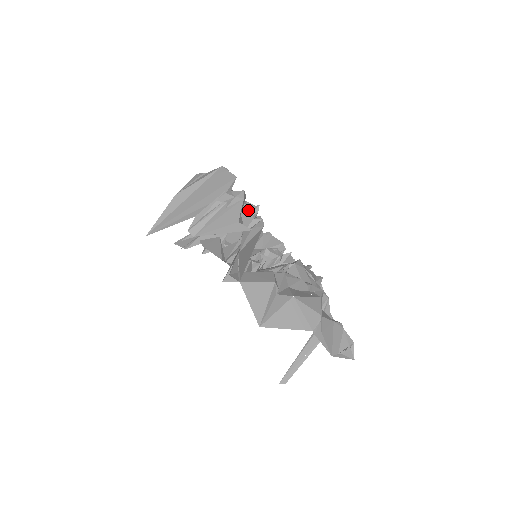
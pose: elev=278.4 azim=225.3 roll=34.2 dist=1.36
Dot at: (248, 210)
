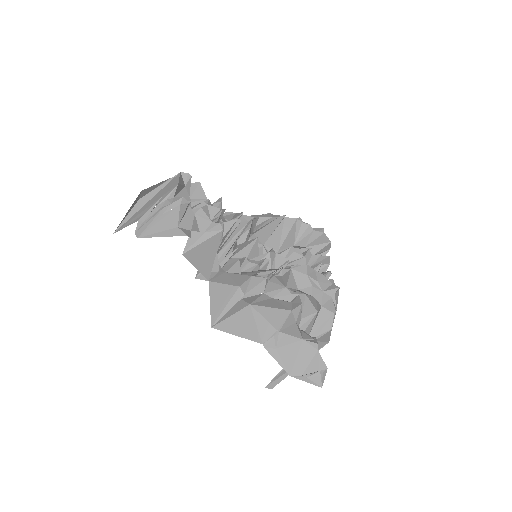
Dot at: (204, 214)
